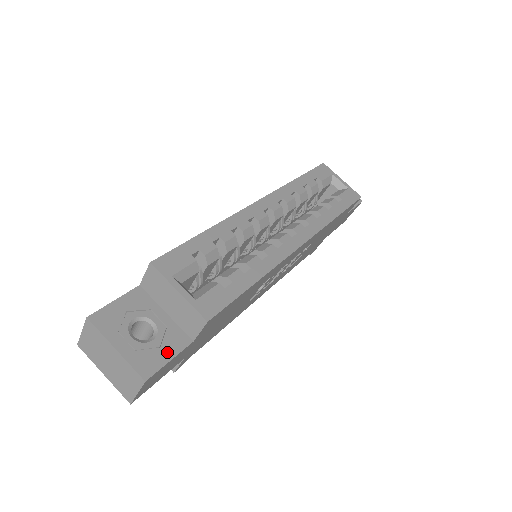
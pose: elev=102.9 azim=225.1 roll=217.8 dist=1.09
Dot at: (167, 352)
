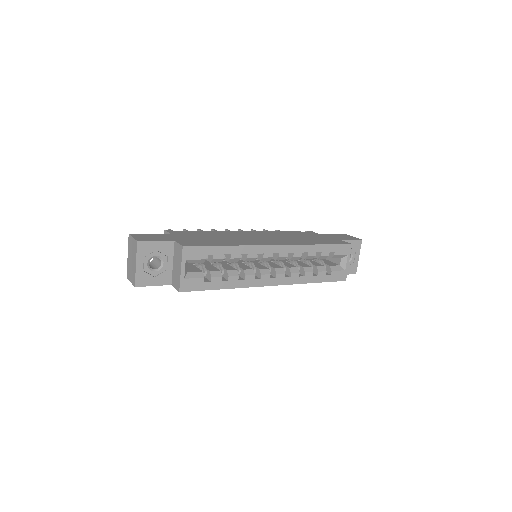
Dot at: (156, 281)
